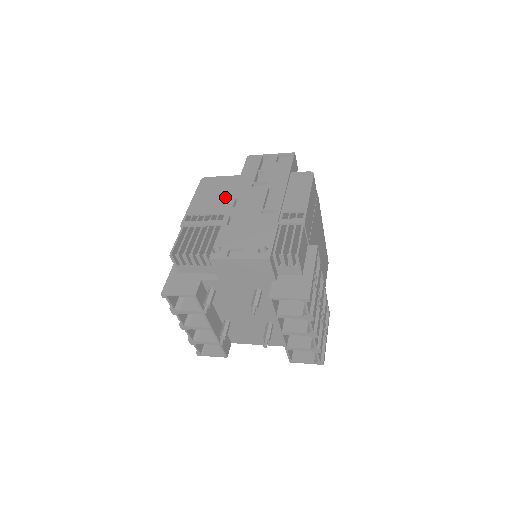
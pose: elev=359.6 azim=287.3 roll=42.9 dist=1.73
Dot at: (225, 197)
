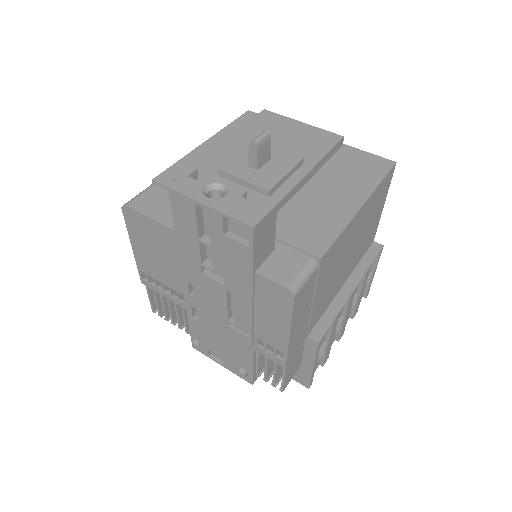
Dot at: (172, 268)
